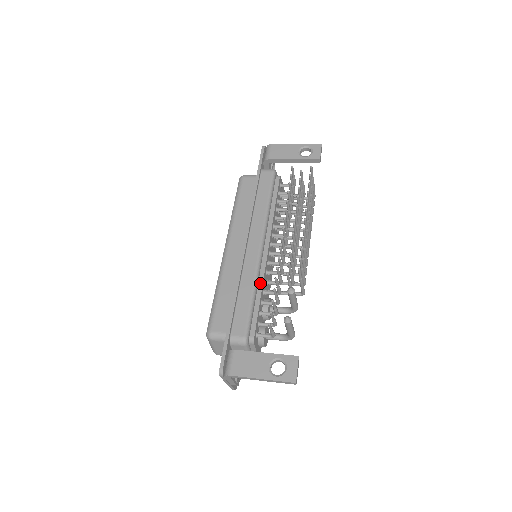
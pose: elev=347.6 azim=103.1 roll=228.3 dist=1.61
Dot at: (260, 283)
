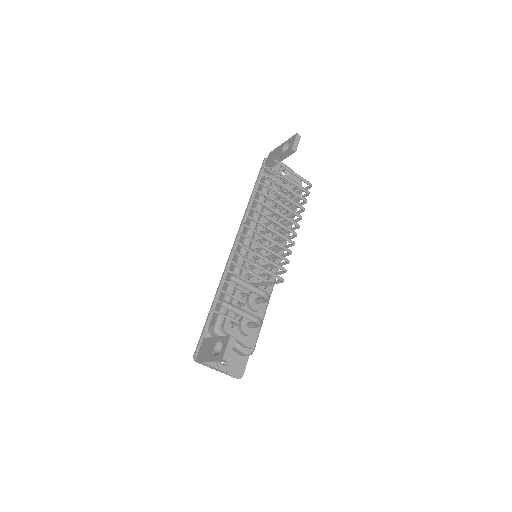
Dot at: occluded
